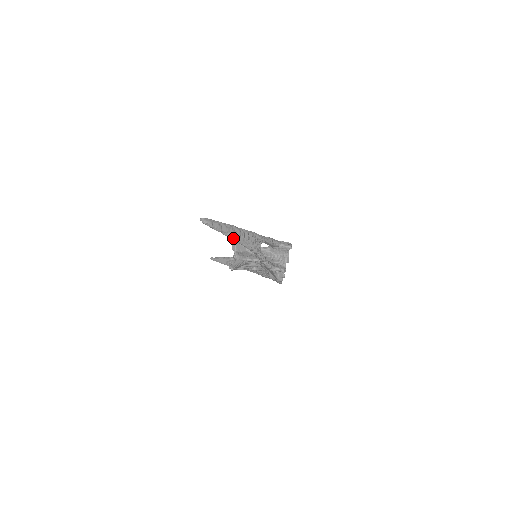
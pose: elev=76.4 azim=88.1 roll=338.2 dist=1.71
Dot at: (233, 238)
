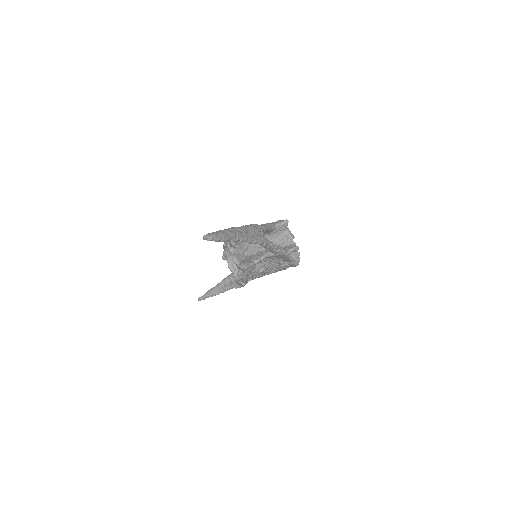
Dot at: (242, 240)
